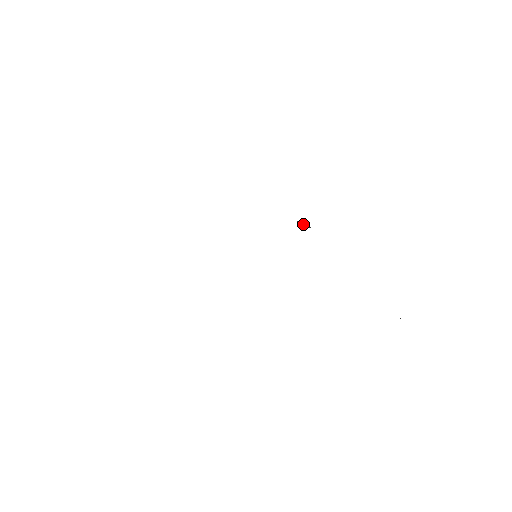
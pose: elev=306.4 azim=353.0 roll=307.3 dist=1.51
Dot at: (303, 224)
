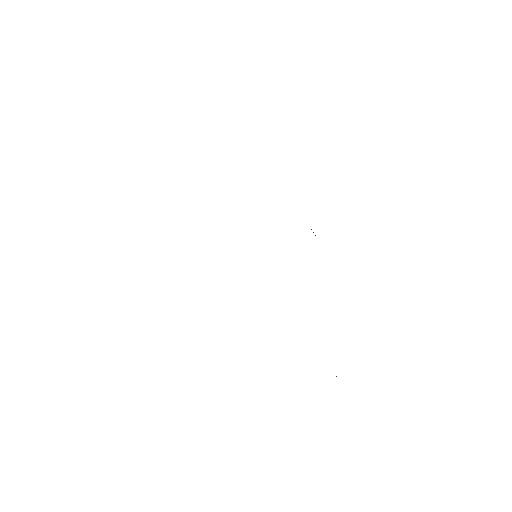
Dot at: occluded
